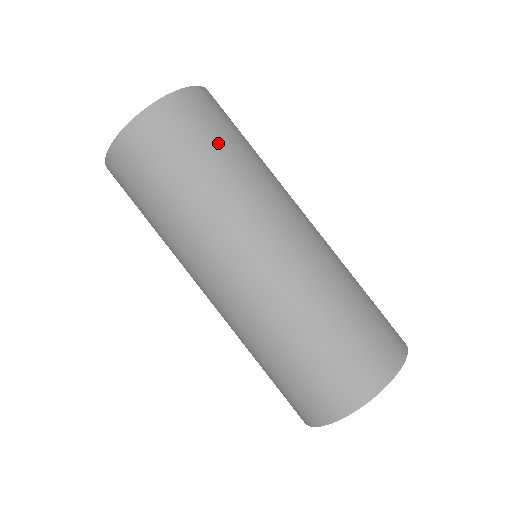
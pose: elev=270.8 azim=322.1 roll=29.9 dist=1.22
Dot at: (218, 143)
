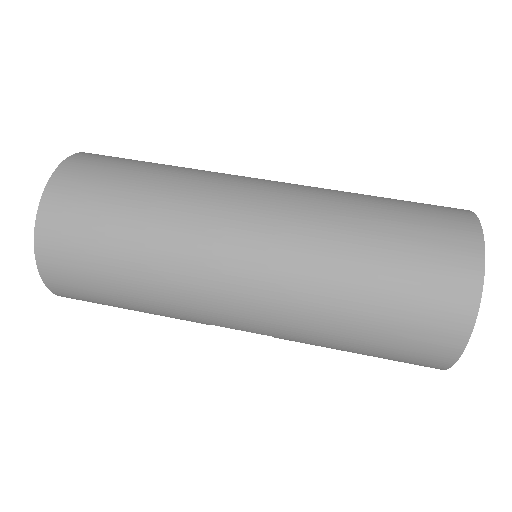
Dot at: occluded
